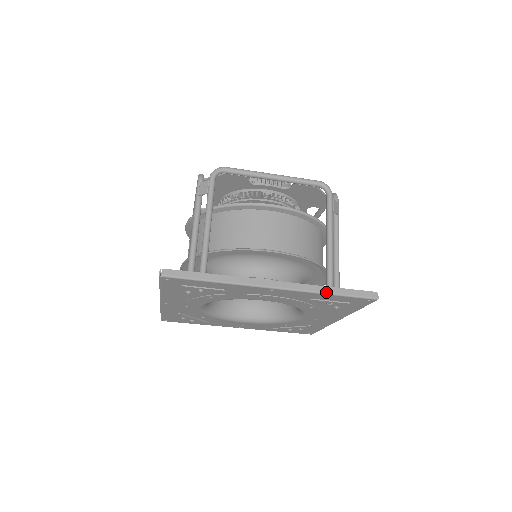
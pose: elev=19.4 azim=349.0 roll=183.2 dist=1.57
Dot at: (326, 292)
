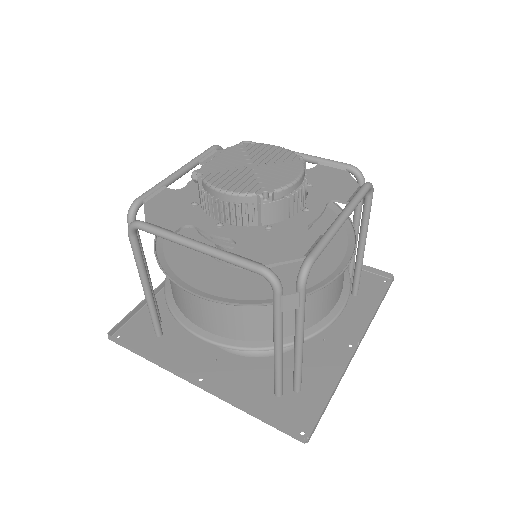
Dot at: occluded
